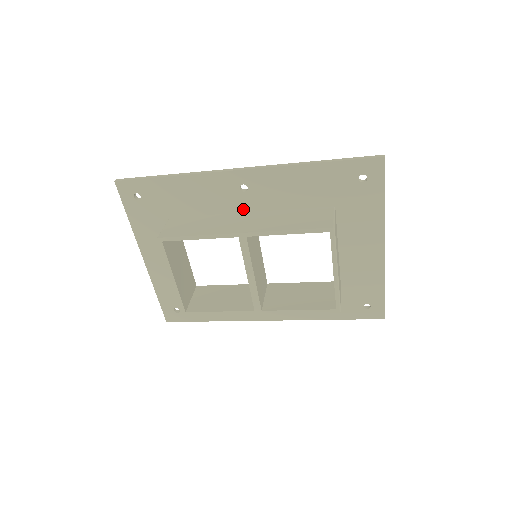
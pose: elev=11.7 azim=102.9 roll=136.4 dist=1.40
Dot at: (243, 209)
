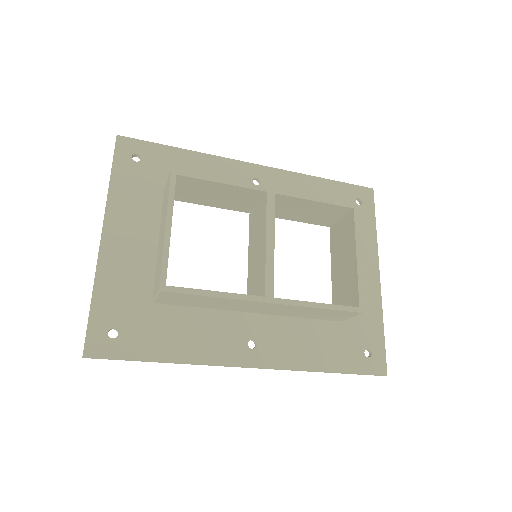
Dot at: occluded
